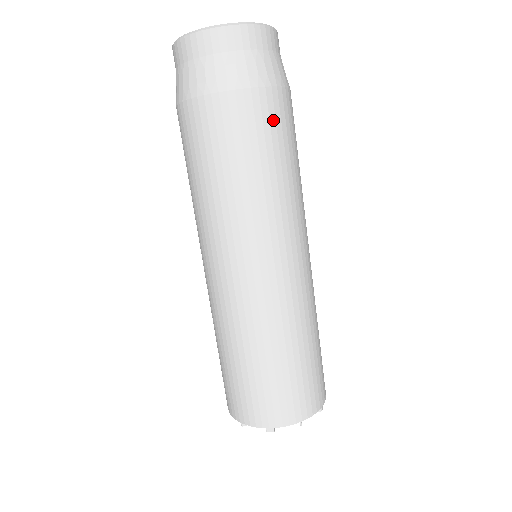
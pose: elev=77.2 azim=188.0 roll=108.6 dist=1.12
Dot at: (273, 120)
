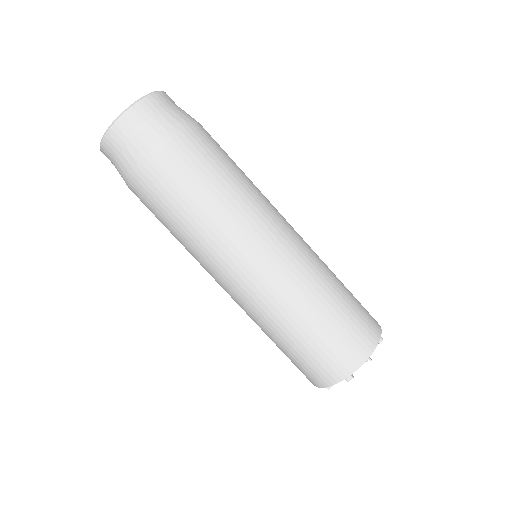
Dot at: (197, 153)
